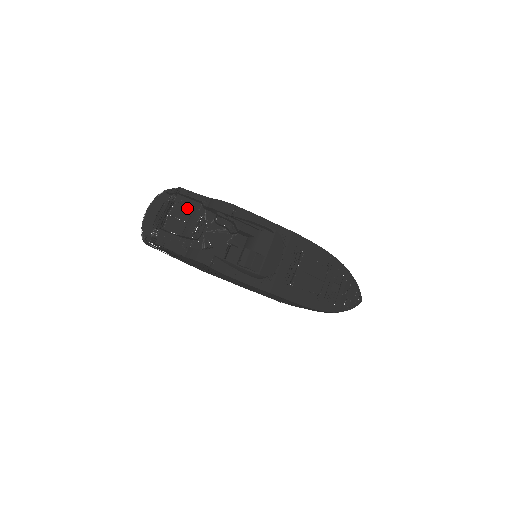
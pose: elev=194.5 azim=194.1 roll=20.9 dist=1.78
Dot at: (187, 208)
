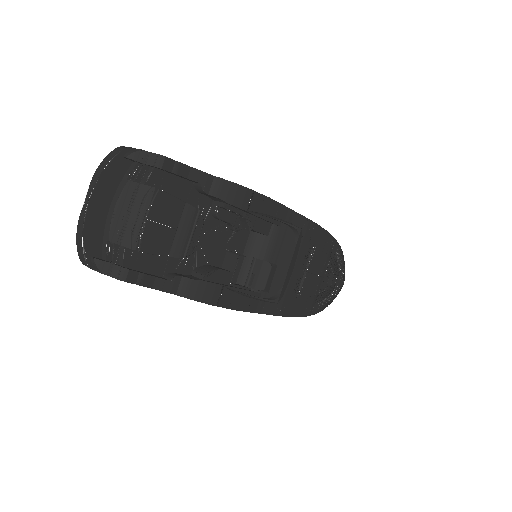
Dot at: (176, 200)
